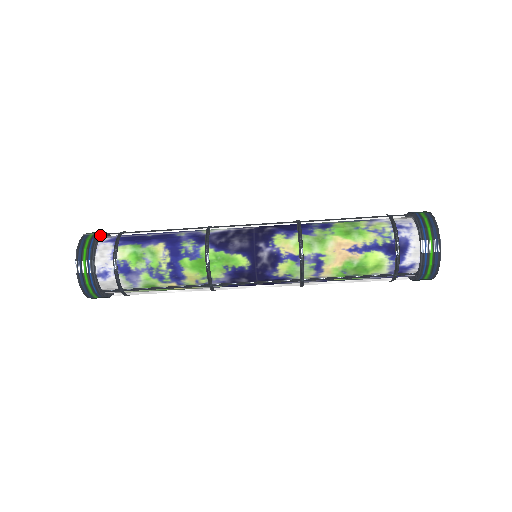
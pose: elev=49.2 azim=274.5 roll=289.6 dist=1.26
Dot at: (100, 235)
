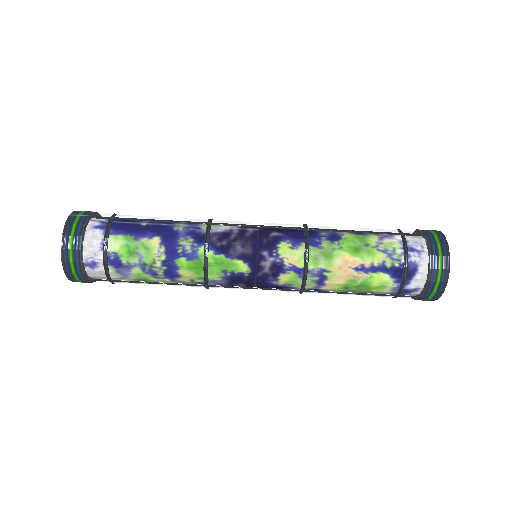
Dot at: (88, 218)
